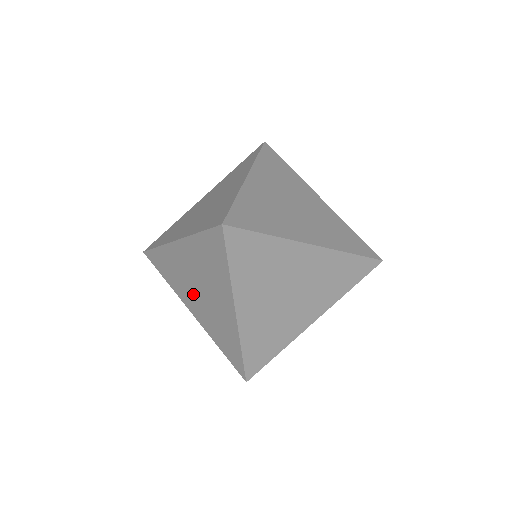
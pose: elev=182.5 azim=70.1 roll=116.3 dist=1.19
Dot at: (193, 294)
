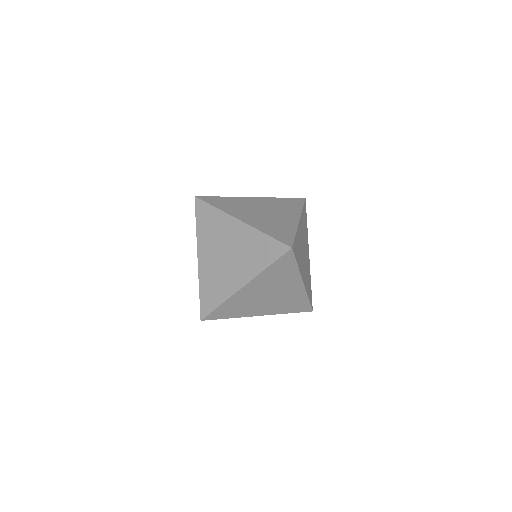
Dot at: occluded
